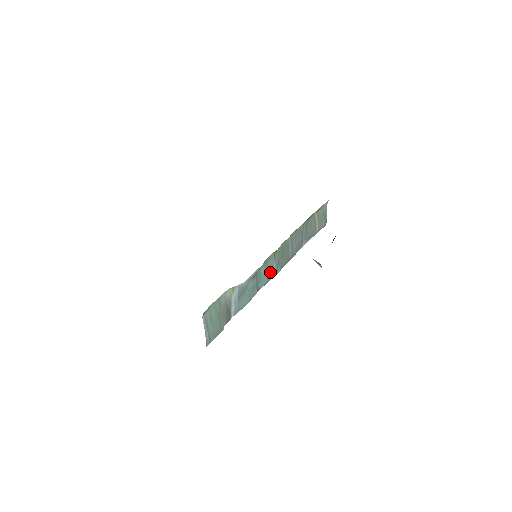
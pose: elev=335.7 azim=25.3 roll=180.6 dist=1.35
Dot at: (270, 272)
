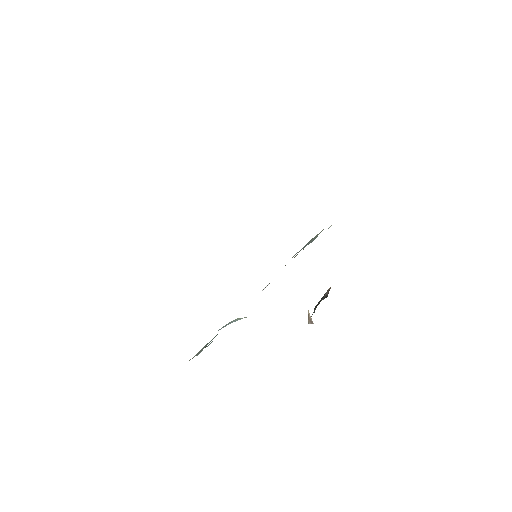
Dot at: occluded
